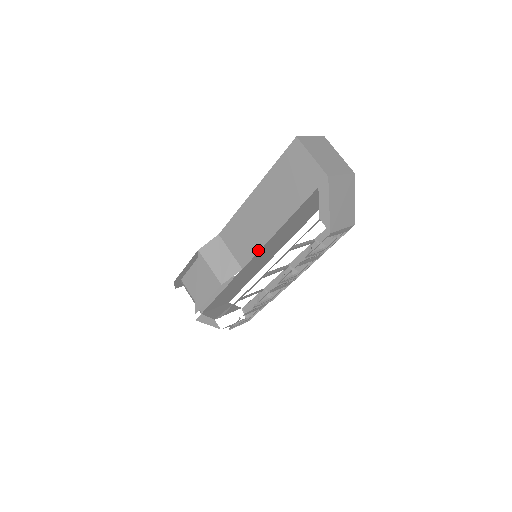
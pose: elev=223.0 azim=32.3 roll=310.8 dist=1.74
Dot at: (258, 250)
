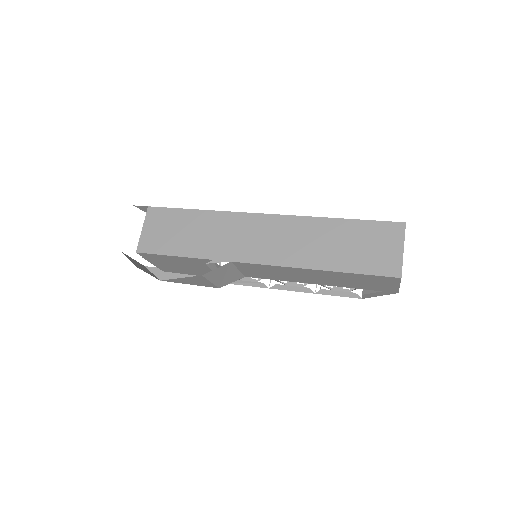
Dot at: occluded
